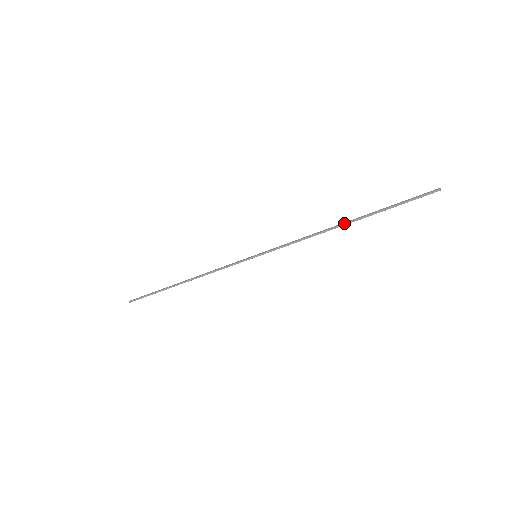
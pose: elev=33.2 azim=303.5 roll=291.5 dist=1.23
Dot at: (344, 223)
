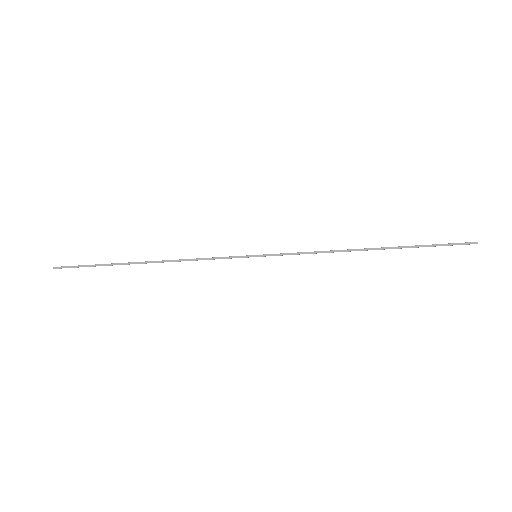
Dot at: occluded
